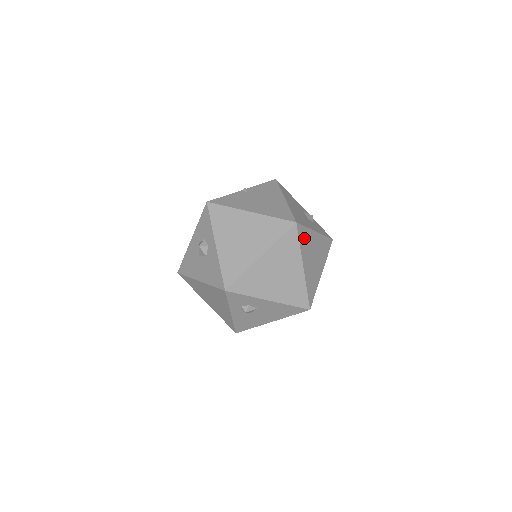
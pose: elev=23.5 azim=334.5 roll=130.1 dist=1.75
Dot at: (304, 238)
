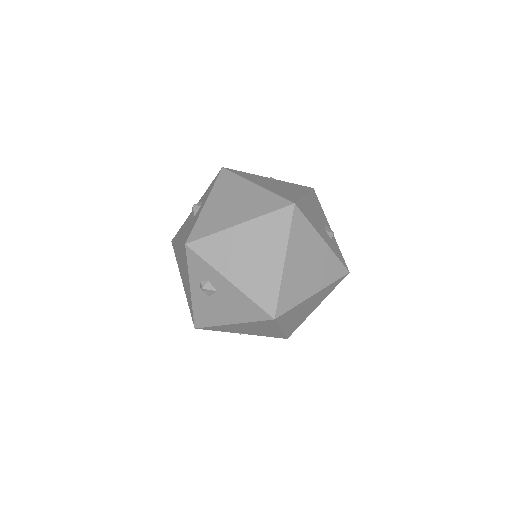
Dot at: (300, 231)
